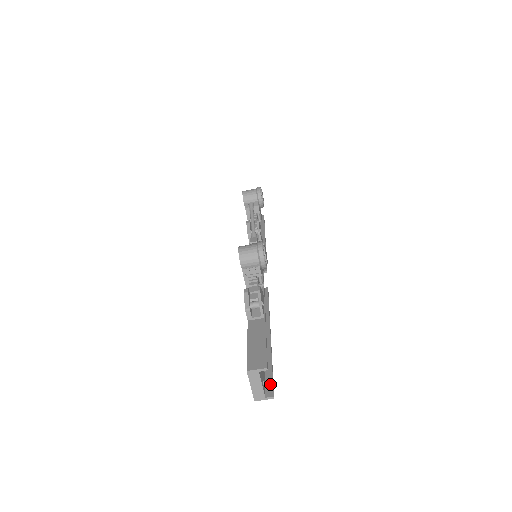
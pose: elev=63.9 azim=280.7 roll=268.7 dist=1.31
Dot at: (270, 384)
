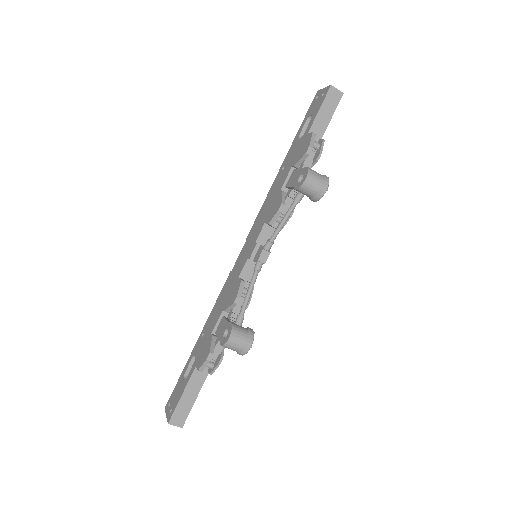
Dot at: occluded
